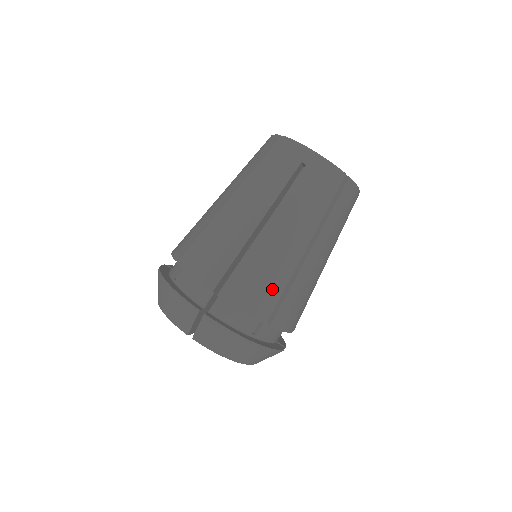
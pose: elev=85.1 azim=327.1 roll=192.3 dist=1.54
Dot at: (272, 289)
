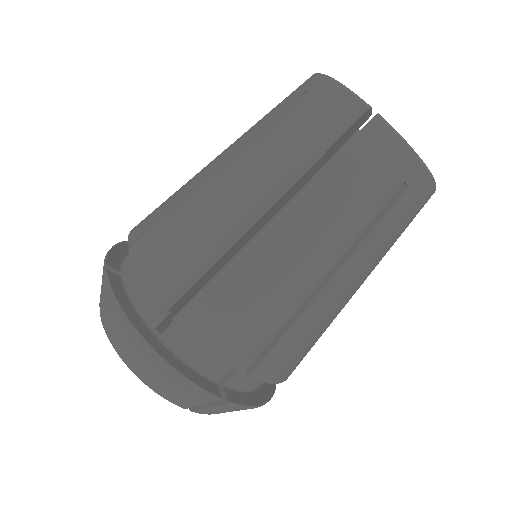
Dot at: (191, 258)
